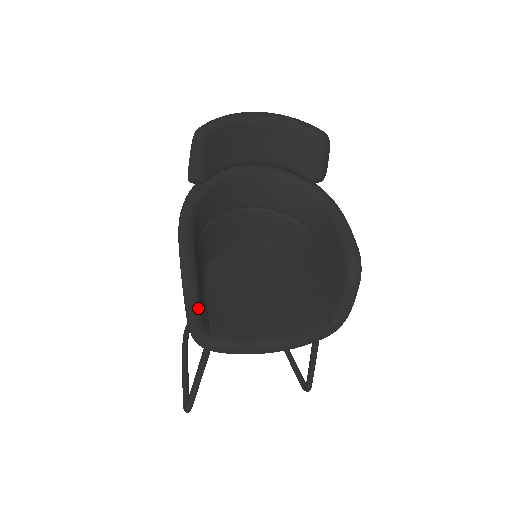
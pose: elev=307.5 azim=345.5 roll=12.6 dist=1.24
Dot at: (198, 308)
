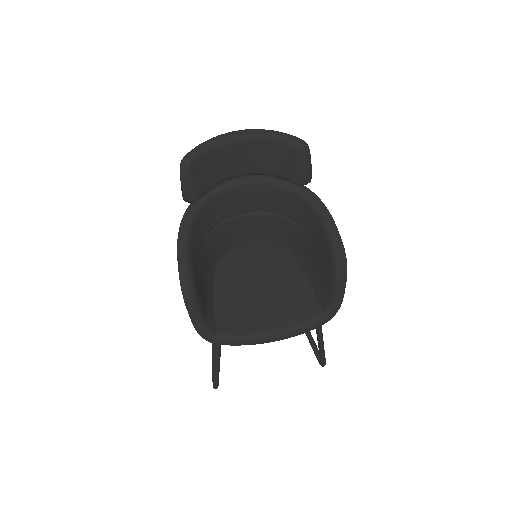
Dot at: (199, 312)
